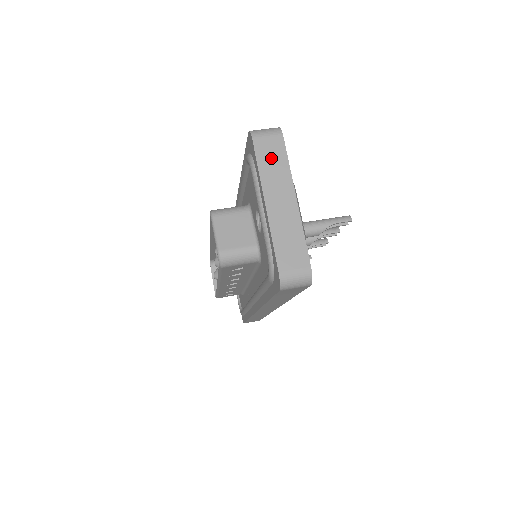
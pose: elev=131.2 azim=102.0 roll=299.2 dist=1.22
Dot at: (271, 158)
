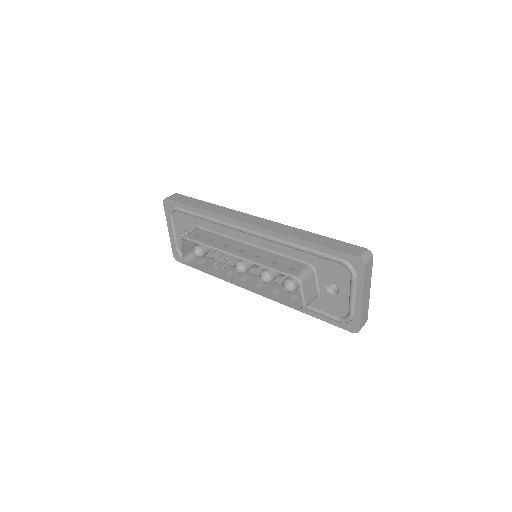
Dot at: (368, 274)
